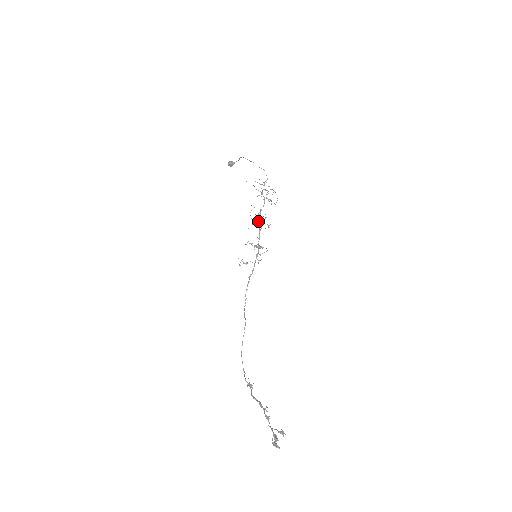
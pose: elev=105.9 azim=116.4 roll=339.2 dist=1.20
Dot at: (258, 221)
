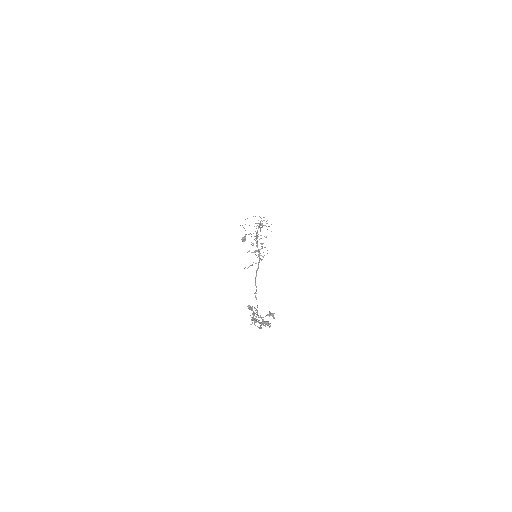
Dot at: occluded
